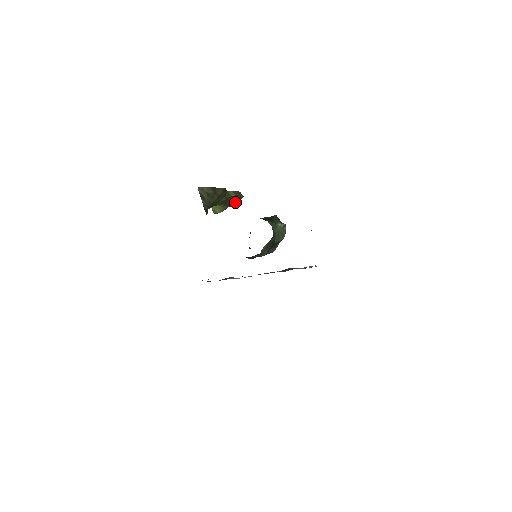
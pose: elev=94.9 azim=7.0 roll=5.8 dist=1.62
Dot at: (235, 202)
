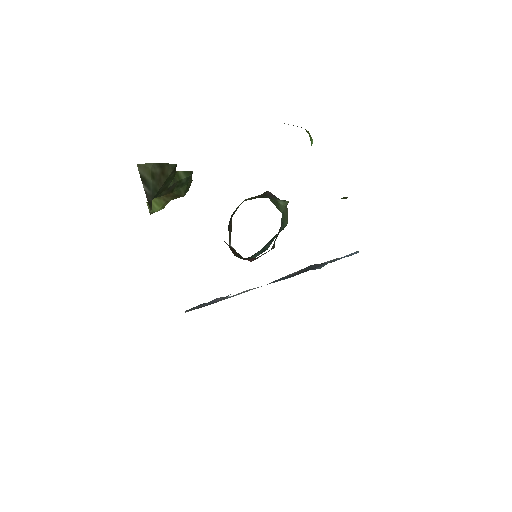
Dot at: (184, 189)
